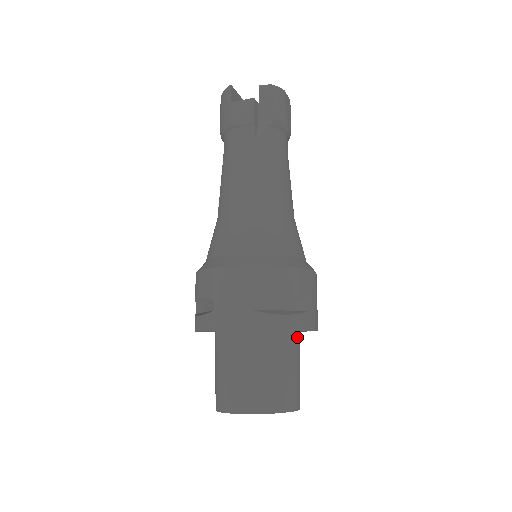
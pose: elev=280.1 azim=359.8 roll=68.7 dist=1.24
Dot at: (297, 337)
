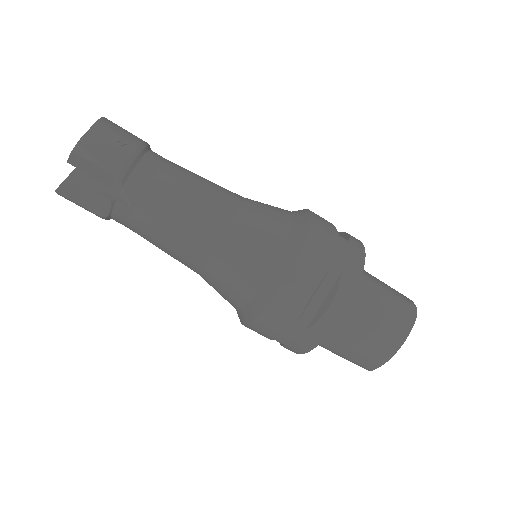
Dot at: occluded
